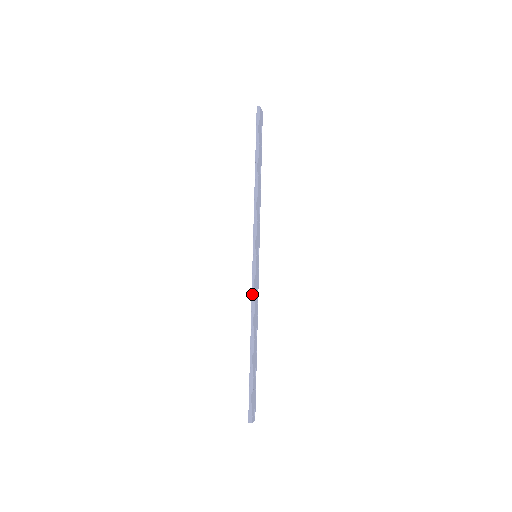
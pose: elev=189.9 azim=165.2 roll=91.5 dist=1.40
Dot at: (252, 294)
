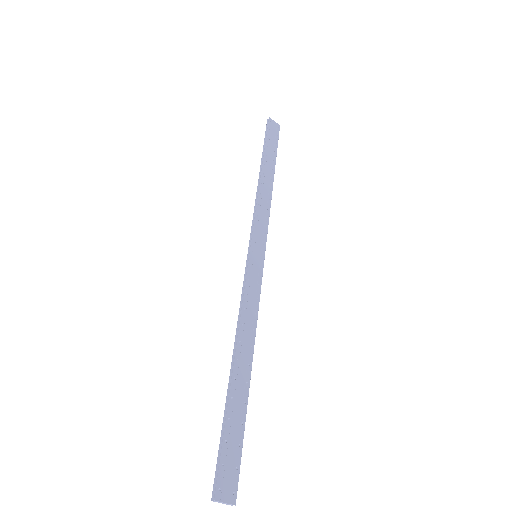
Dot at: (241, 298)
